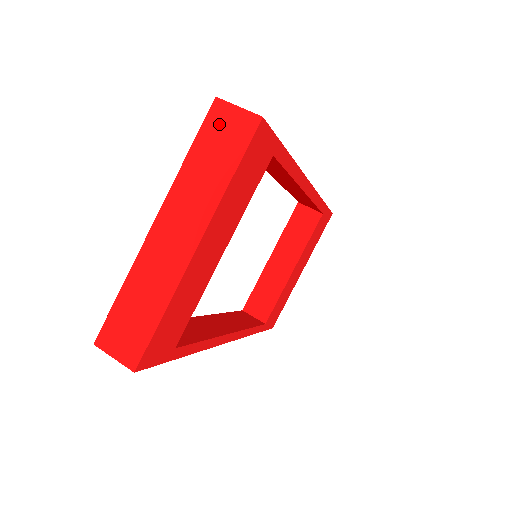
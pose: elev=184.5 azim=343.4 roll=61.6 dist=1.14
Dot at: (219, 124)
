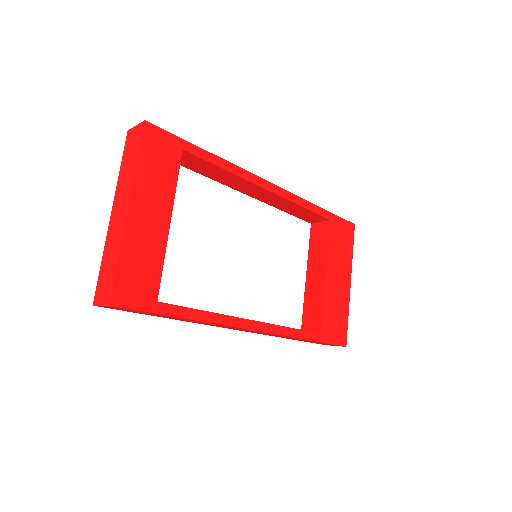
Dot at: (130, 141)
